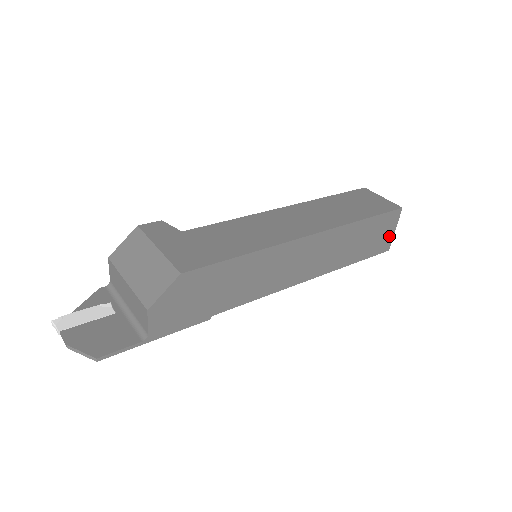
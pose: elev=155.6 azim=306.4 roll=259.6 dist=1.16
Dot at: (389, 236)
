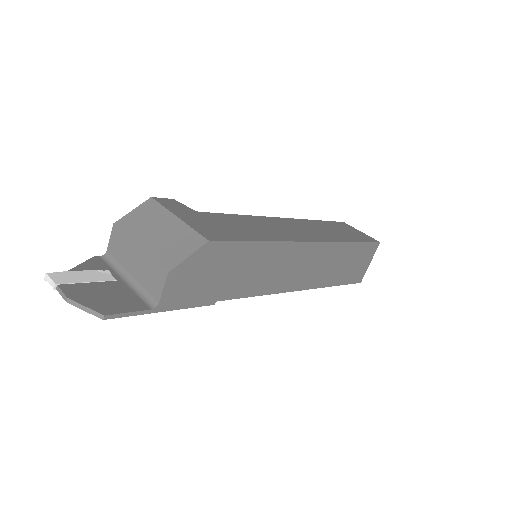
Dot at: (365, 268)
